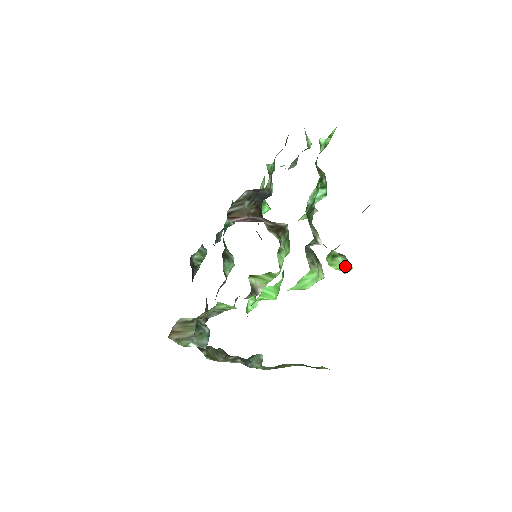
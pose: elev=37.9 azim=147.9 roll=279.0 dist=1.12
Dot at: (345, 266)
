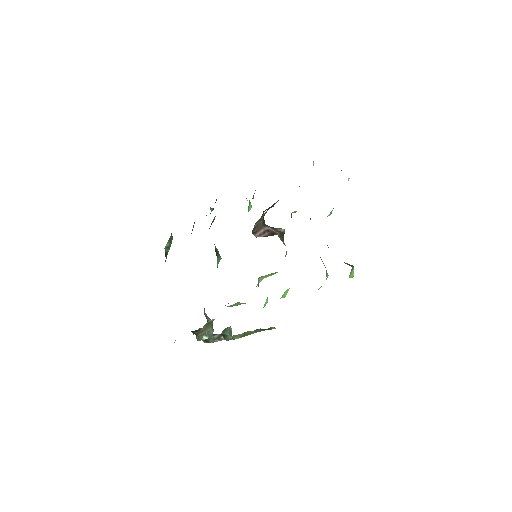
Dot at: occluded
